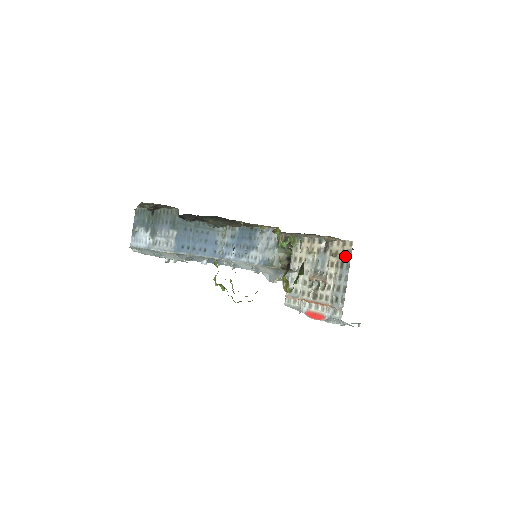
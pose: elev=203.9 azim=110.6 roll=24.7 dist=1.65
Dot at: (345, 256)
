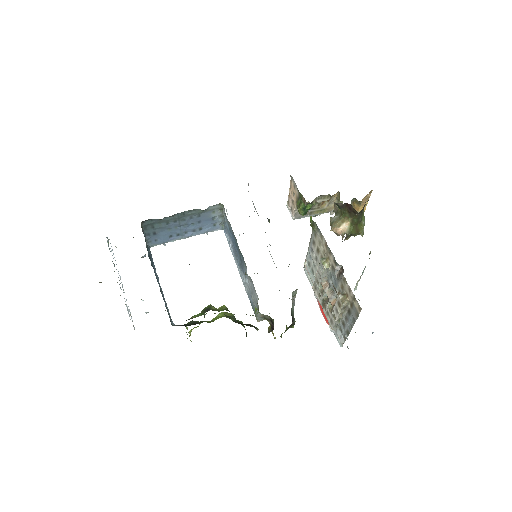
Dot at: (353, 310)
